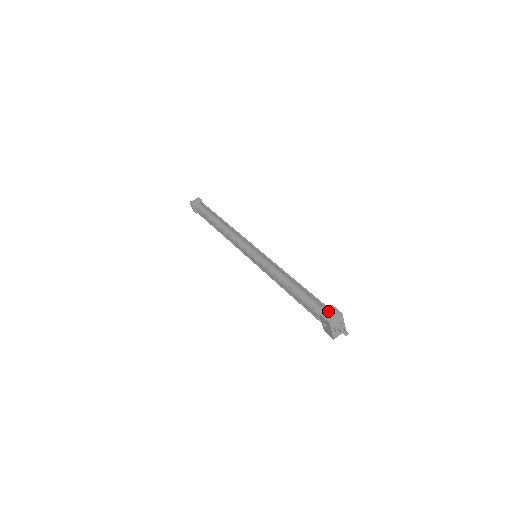
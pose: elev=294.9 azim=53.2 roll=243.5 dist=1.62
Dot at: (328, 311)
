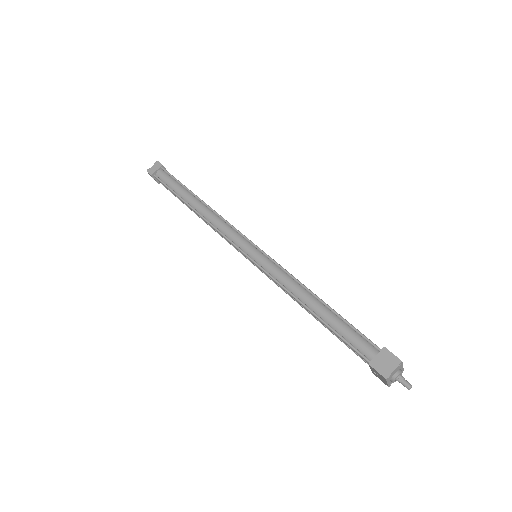
Dot at: (381, 359)
